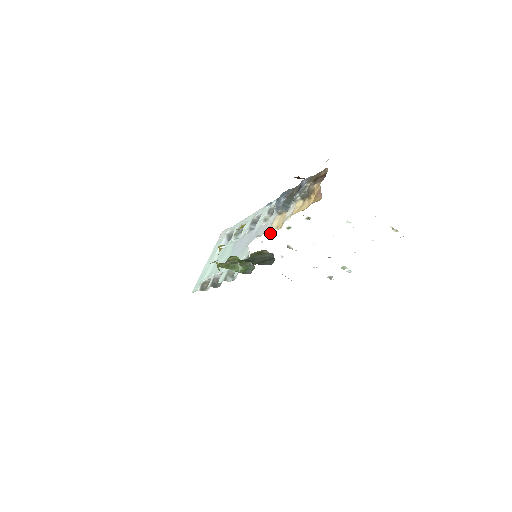
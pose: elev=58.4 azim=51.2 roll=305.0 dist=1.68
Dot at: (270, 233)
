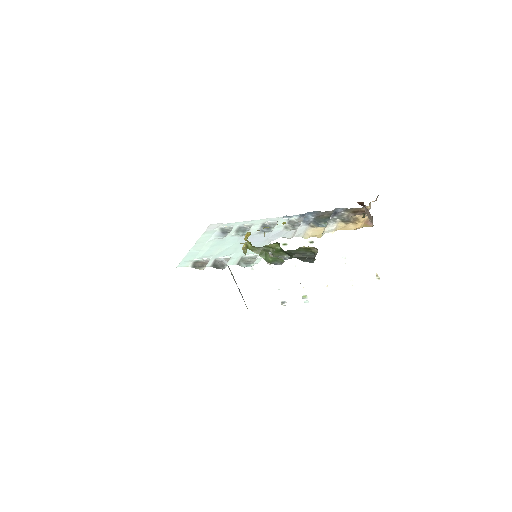
Dot at: (306, 238)
